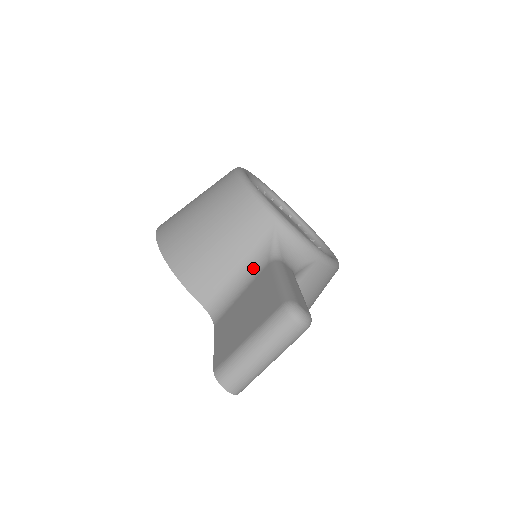
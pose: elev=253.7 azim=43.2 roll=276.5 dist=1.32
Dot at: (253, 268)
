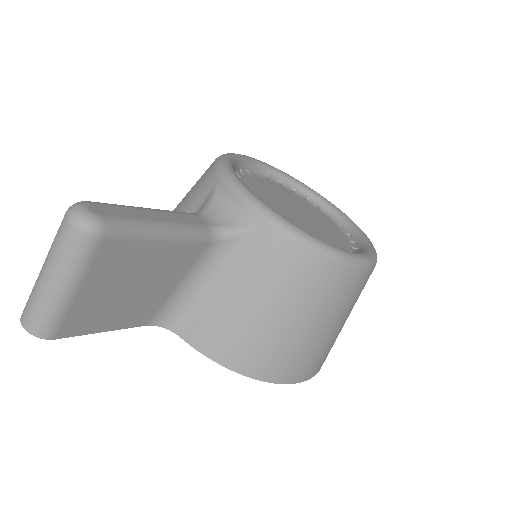
Dot at: occluded
